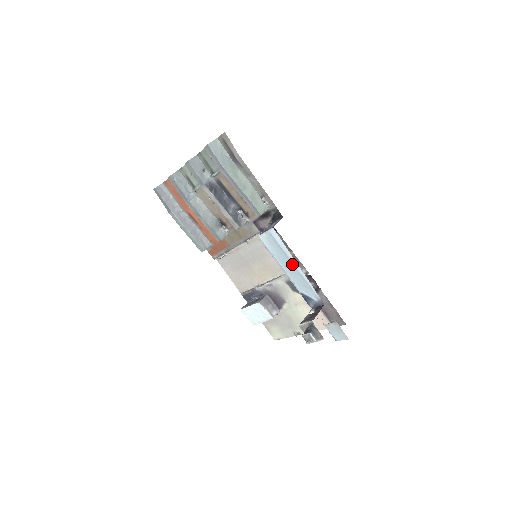
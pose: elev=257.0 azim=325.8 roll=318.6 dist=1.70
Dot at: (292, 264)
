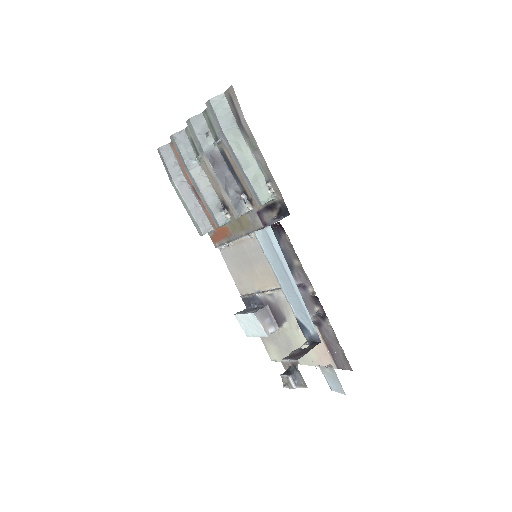
Dot at: (288, 279)
